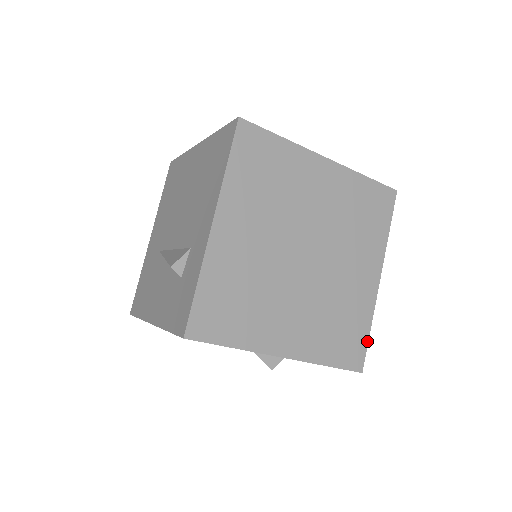
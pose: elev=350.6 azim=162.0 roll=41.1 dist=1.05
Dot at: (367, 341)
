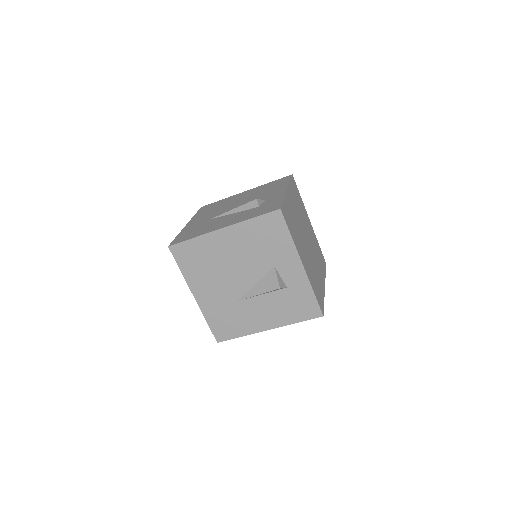
Dot at: occluded
